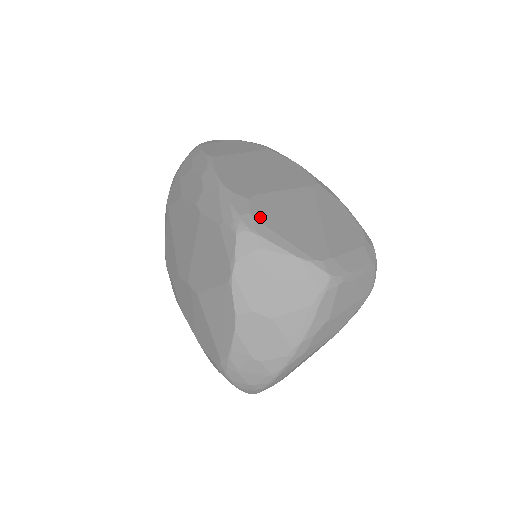
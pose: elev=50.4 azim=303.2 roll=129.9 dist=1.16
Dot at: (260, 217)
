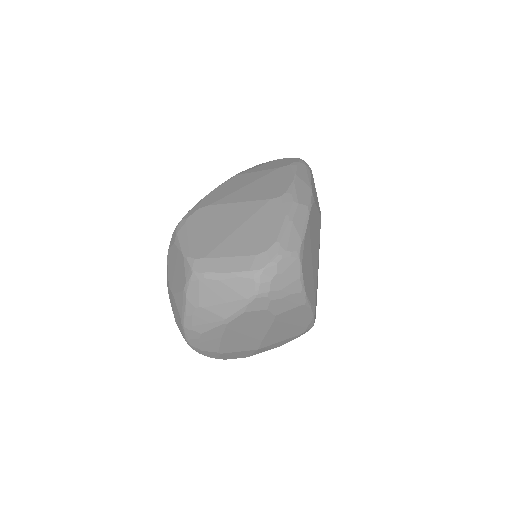
Dot at: (190, 222)
